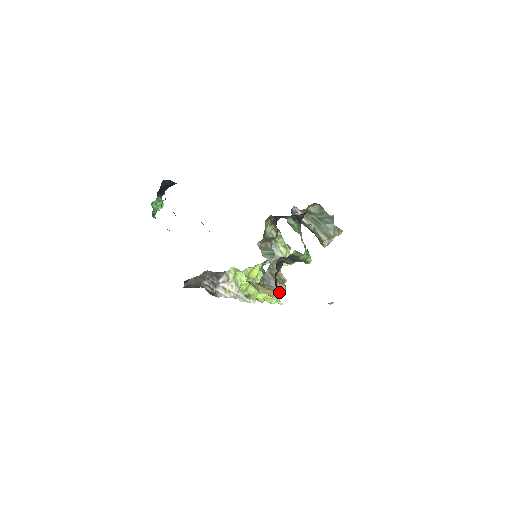
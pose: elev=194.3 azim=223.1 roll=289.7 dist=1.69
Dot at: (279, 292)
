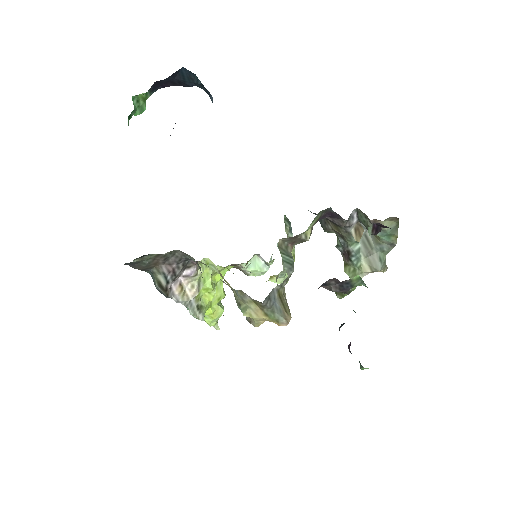
Dot at: (276, 323)
